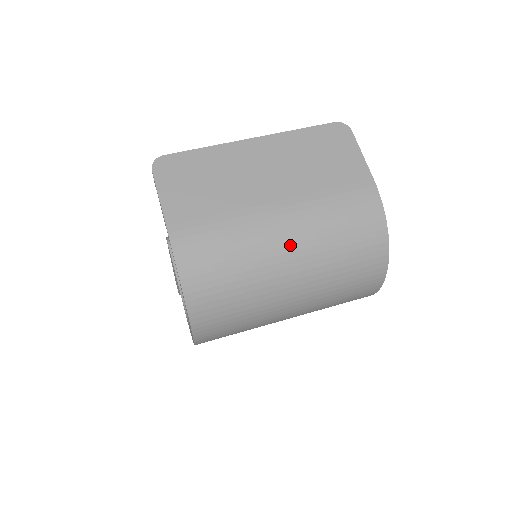
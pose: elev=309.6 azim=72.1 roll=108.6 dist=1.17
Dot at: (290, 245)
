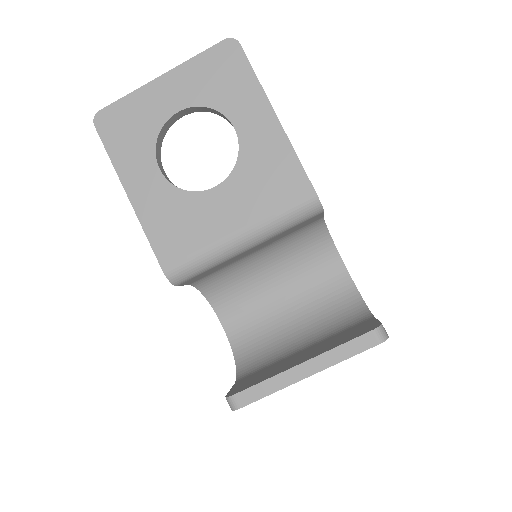
Dot at: occluded
